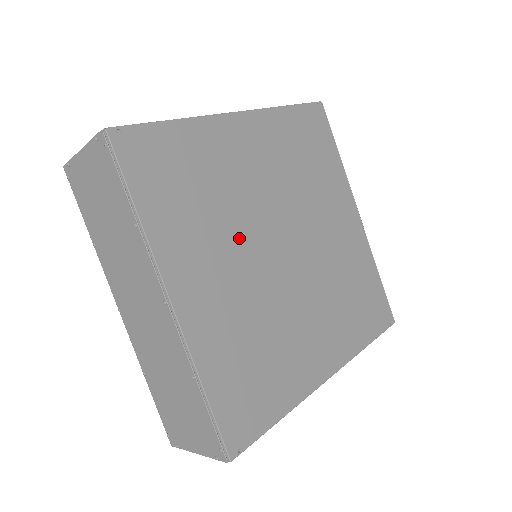
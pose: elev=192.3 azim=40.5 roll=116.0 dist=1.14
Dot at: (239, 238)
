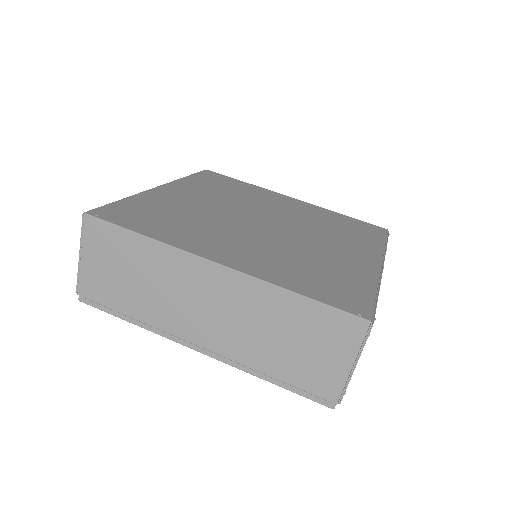
Dot at: (233, 204)
